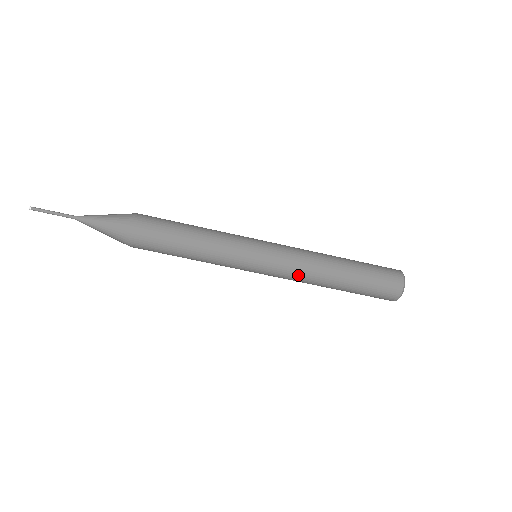
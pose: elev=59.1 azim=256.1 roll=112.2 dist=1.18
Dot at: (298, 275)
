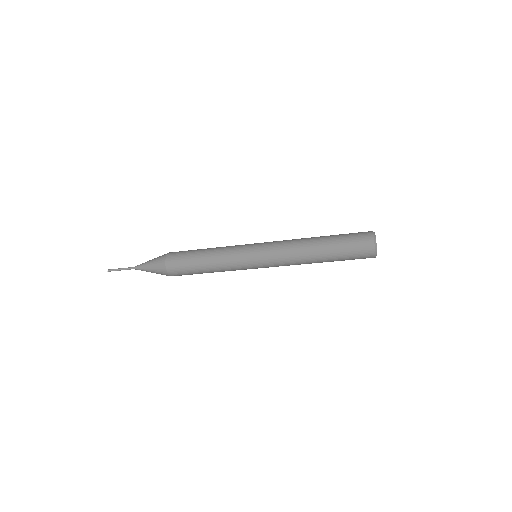
Dot at: occluded
